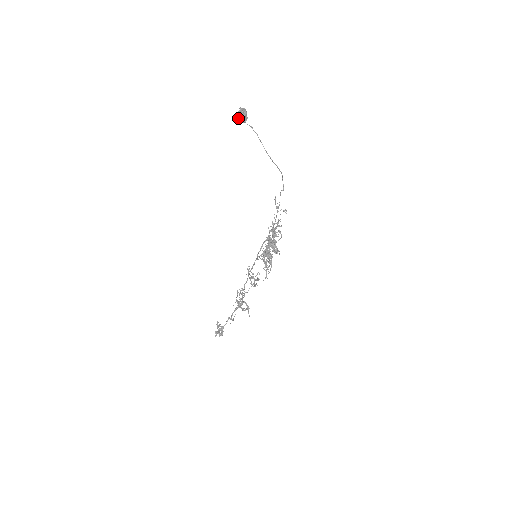
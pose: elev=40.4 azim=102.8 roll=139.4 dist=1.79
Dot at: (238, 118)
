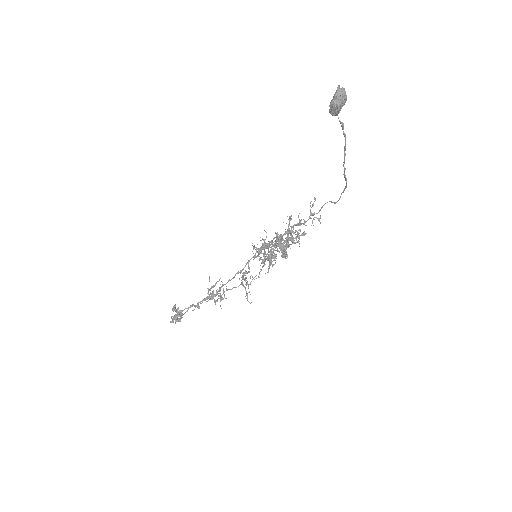
Dot at: (330, 108)
